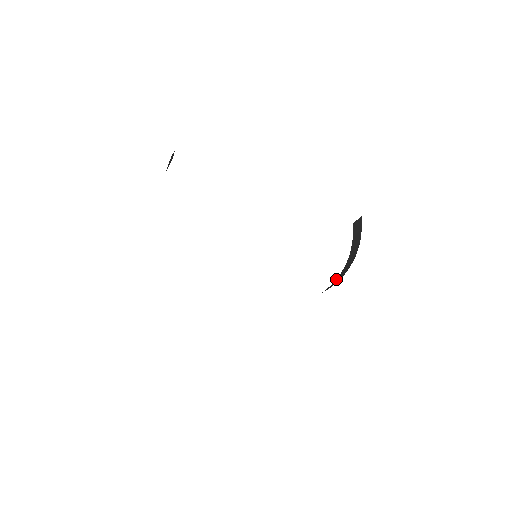
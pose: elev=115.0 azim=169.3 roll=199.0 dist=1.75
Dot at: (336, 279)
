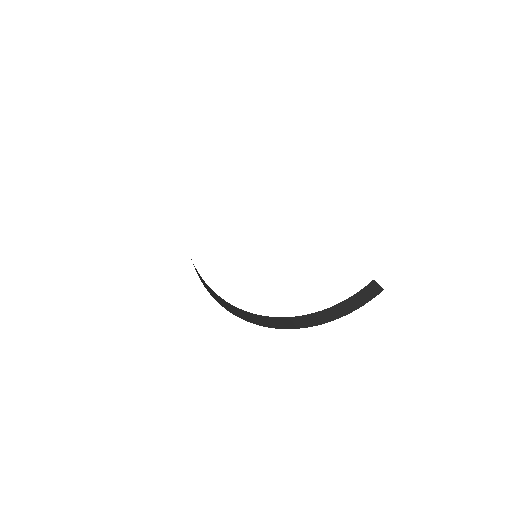
Dot at: (306, 315)
